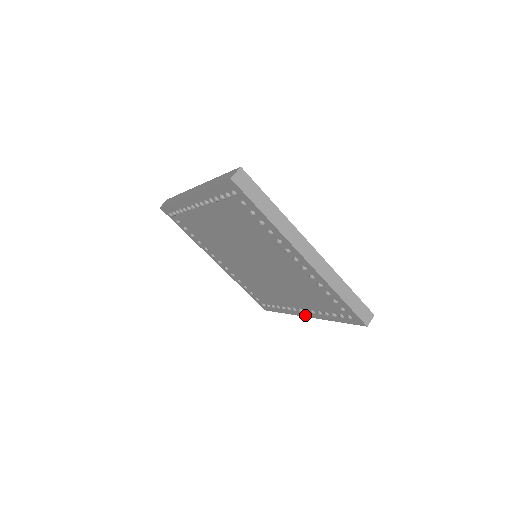
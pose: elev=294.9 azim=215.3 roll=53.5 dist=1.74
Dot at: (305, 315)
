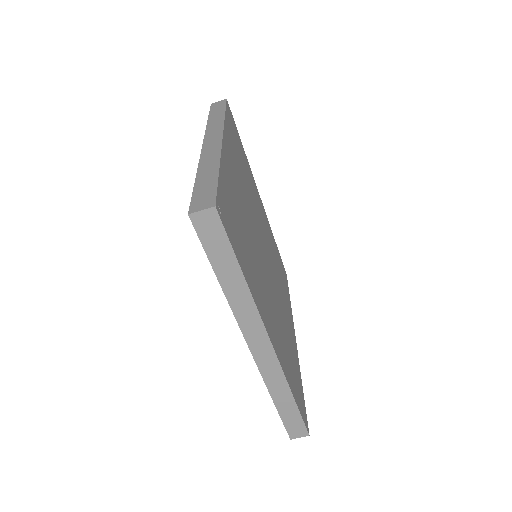
Dot at: occluded
